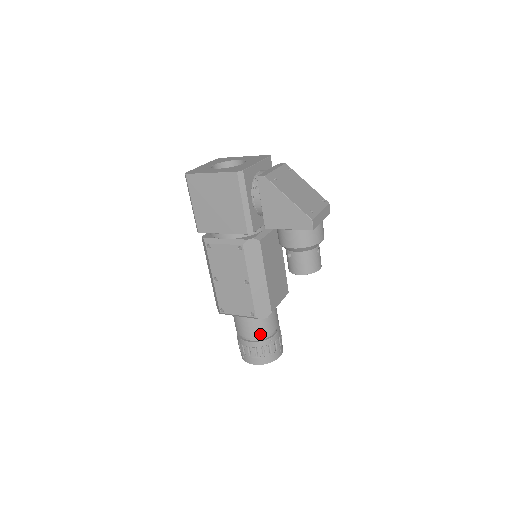
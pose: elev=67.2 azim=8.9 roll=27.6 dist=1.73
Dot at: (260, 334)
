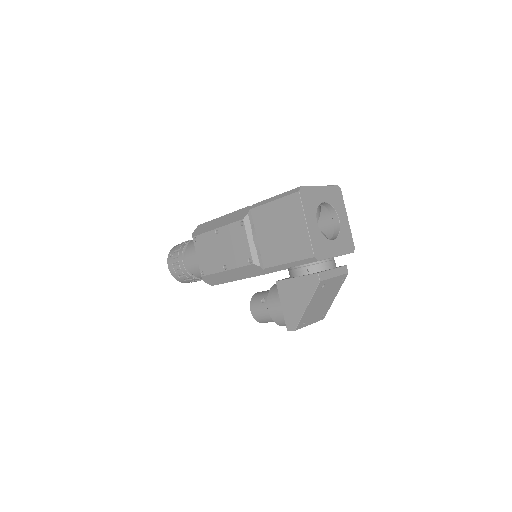
Dot at: (193, 272)
